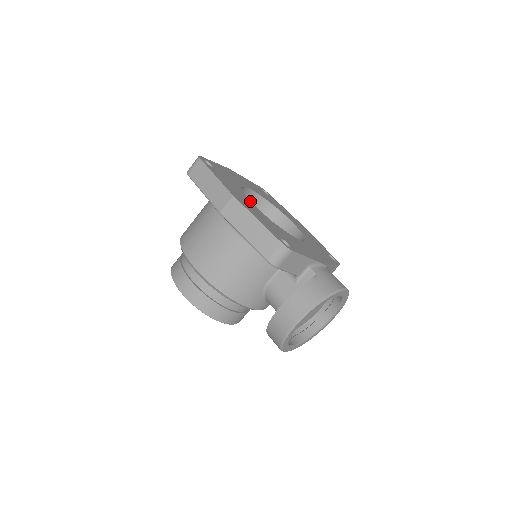
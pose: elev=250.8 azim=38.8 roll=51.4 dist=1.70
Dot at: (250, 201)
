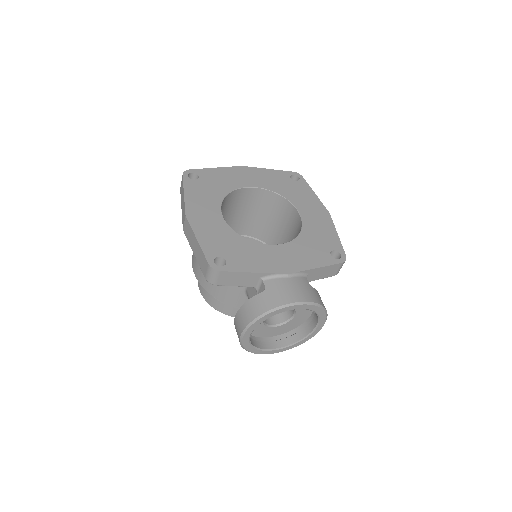
Dot at: (220, 211)
